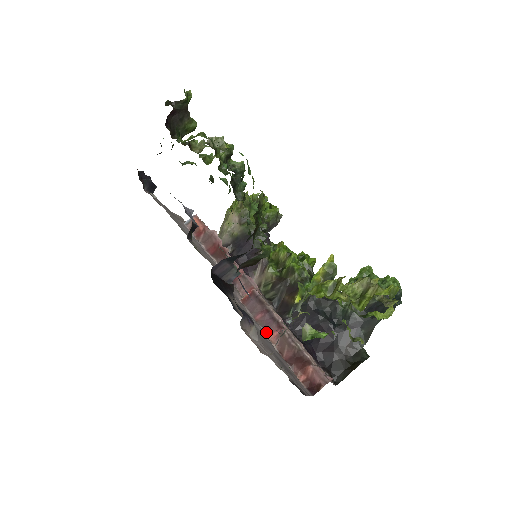
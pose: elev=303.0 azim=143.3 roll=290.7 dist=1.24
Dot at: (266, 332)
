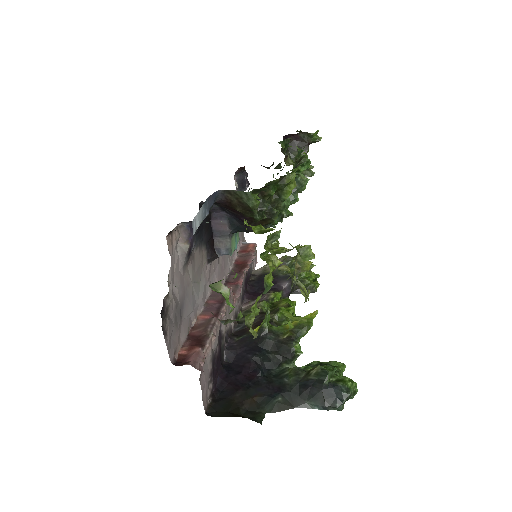
Dot at: (202, 311)
